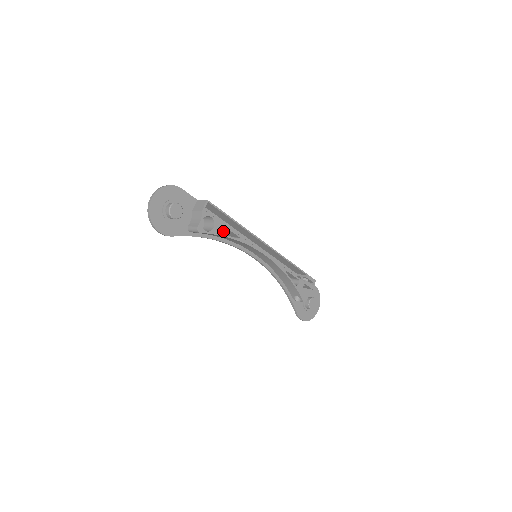
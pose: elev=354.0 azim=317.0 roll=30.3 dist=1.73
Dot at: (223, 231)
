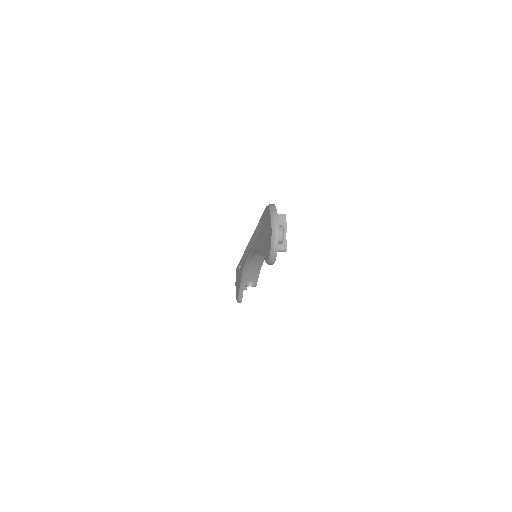
Dot at: occluded
